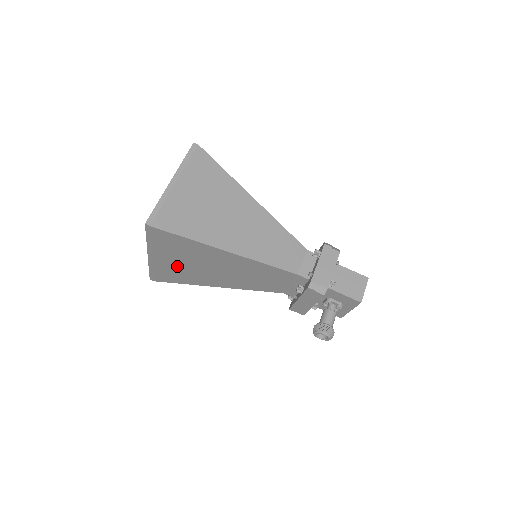
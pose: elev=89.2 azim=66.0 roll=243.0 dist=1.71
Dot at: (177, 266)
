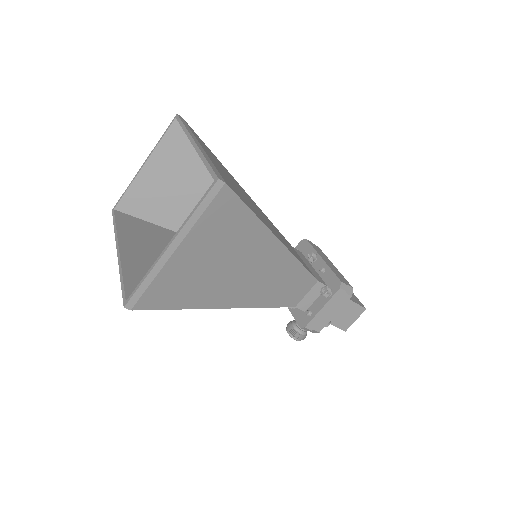
Dot at: occluded
